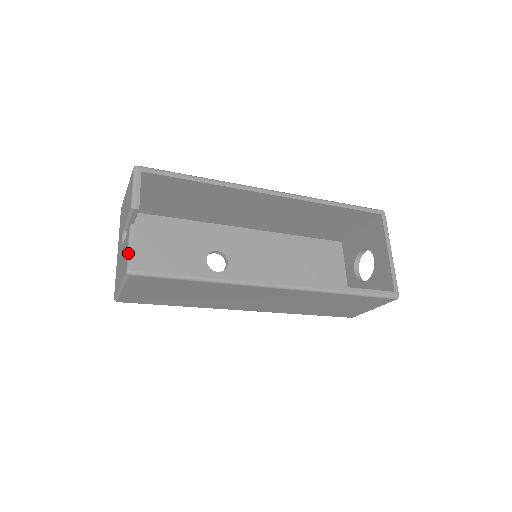
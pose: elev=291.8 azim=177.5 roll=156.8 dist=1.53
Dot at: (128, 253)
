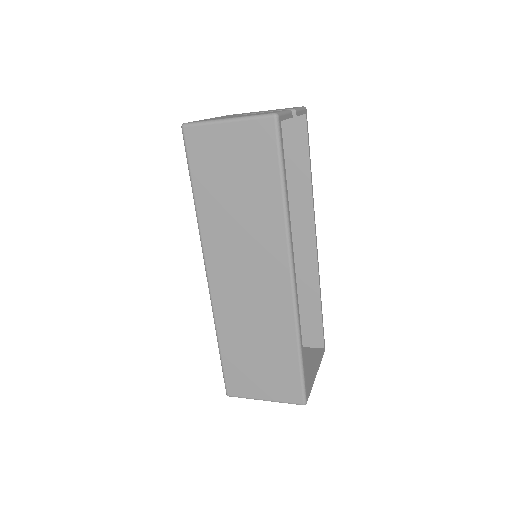
Dot at: (282, 112)
